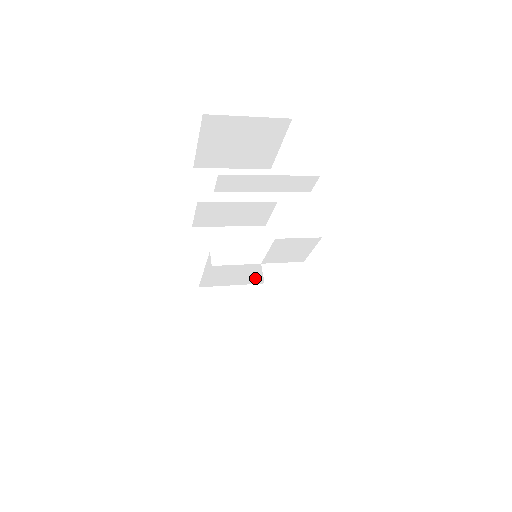
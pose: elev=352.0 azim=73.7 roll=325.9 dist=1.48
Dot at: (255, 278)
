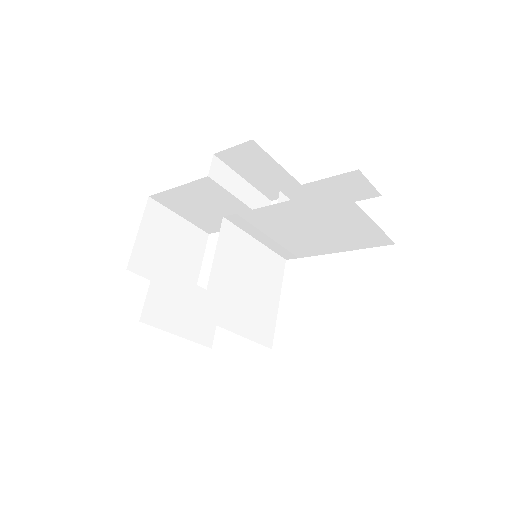
Dot at: (254, 322)
